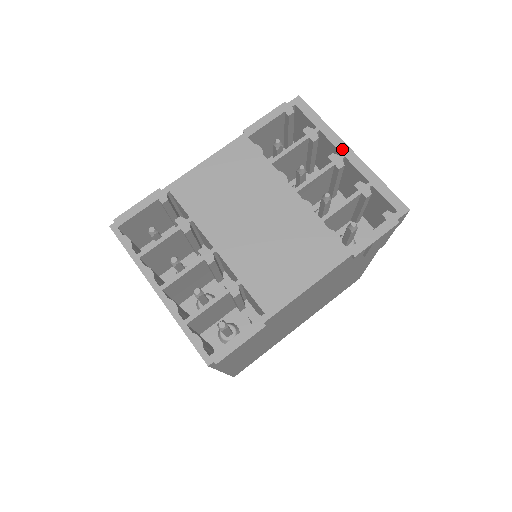
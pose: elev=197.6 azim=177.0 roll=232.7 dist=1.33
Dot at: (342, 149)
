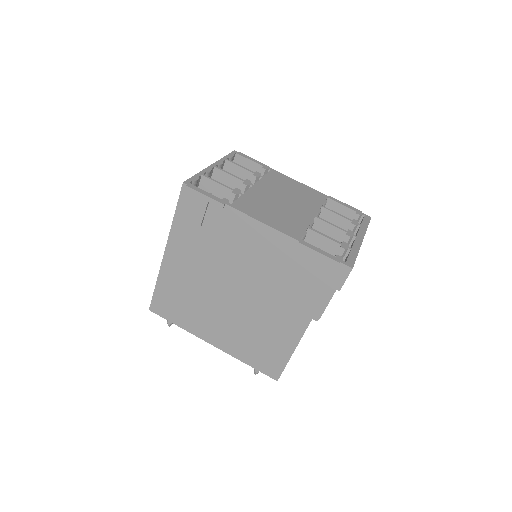
Dot at: (359, 235)
